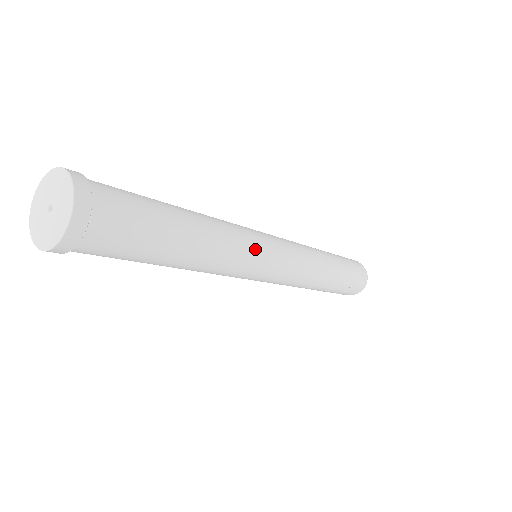
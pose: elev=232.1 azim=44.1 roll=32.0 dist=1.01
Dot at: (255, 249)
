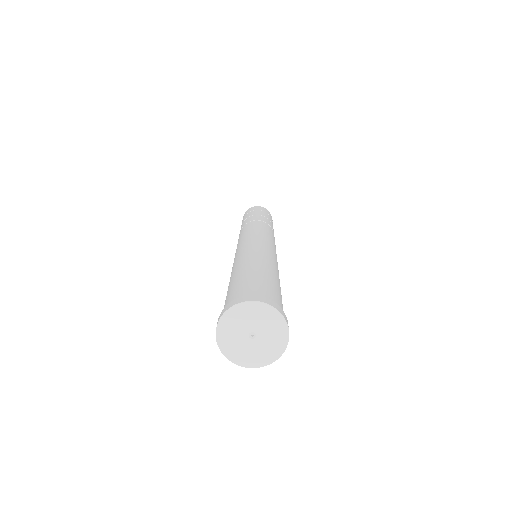
Dot at: (268, 247)
